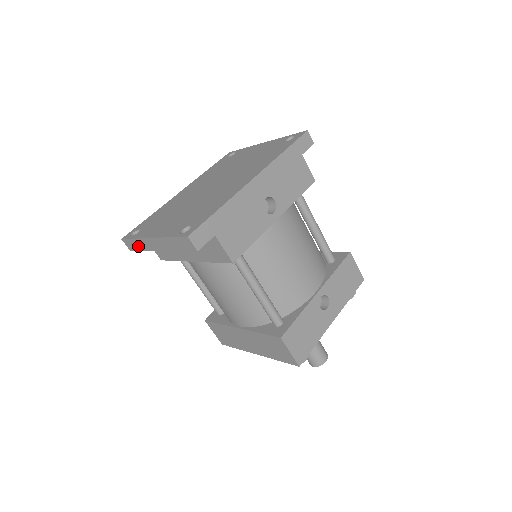
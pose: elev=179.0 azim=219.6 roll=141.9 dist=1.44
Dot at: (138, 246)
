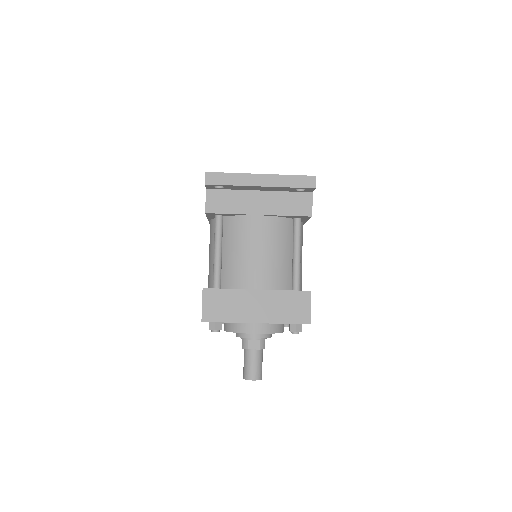
Dot at: (228, 180)
